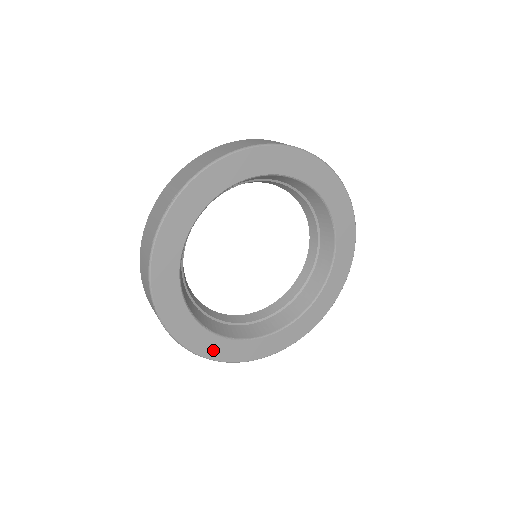
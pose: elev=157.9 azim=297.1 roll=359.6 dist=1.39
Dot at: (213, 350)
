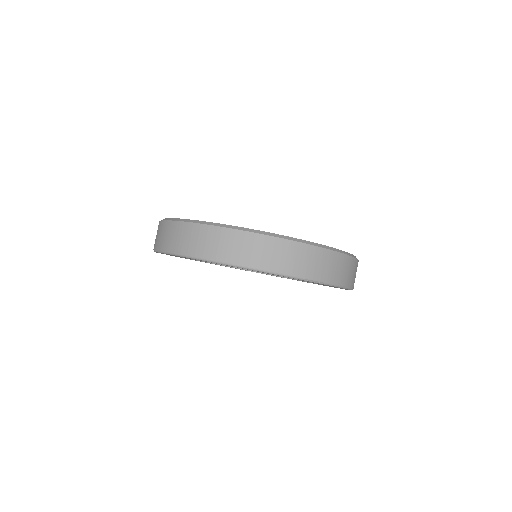
Dot at: occluded
